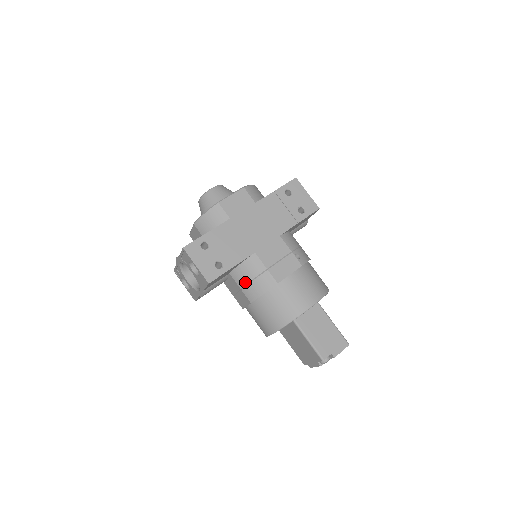
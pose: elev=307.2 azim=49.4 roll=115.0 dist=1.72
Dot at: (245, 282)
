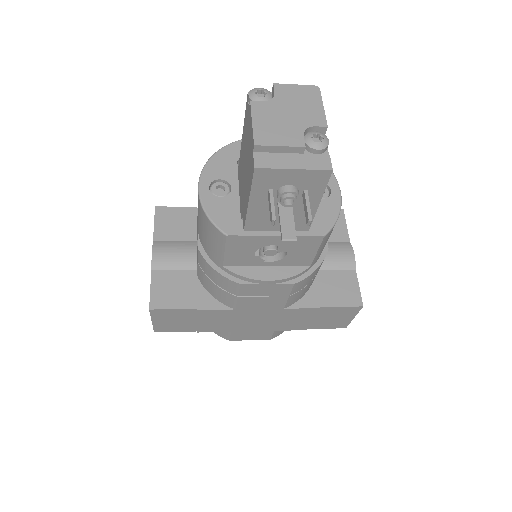
Dot at: occluded
